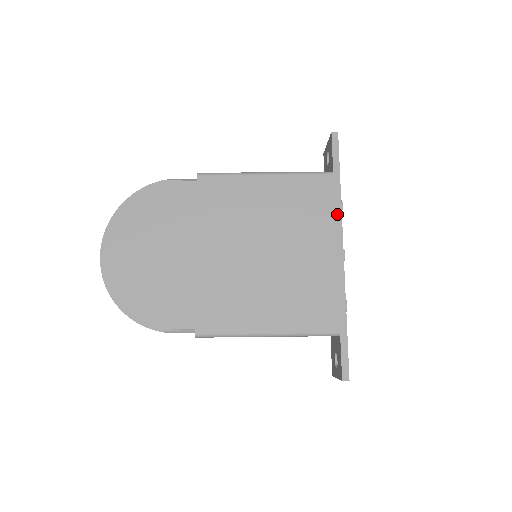
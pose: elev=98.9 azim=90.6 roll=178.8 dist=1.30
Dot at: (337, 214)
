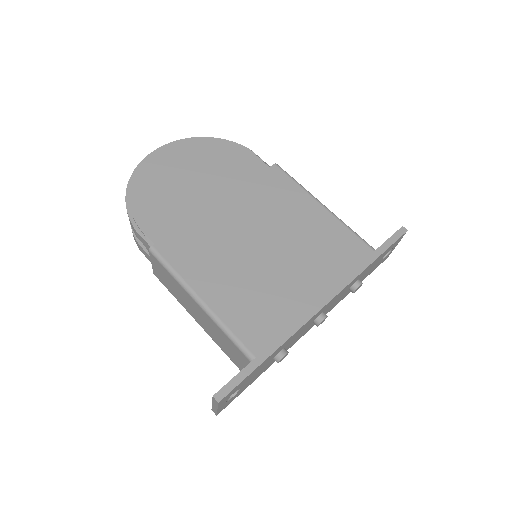
Dot at: (348, 278)
